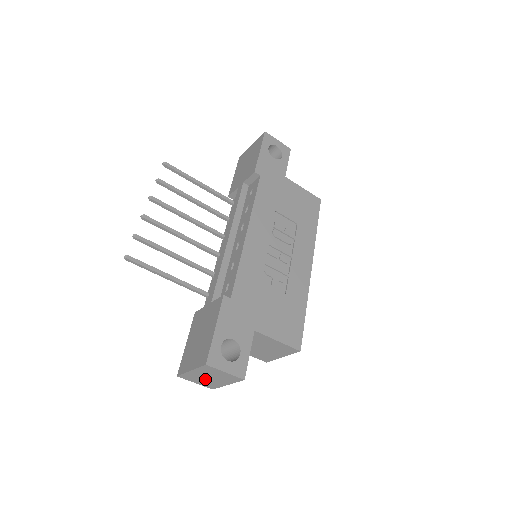
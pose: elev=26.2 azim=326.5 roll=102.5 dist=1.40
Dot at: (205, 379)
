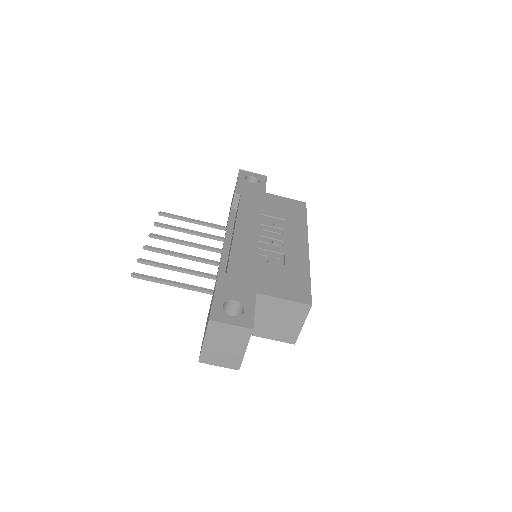
Dot at: (223, 352)
